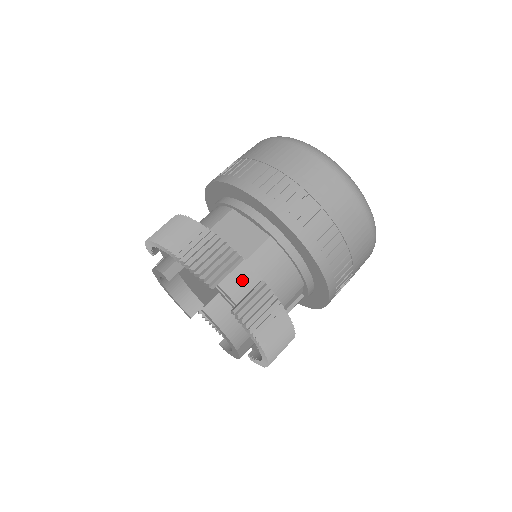
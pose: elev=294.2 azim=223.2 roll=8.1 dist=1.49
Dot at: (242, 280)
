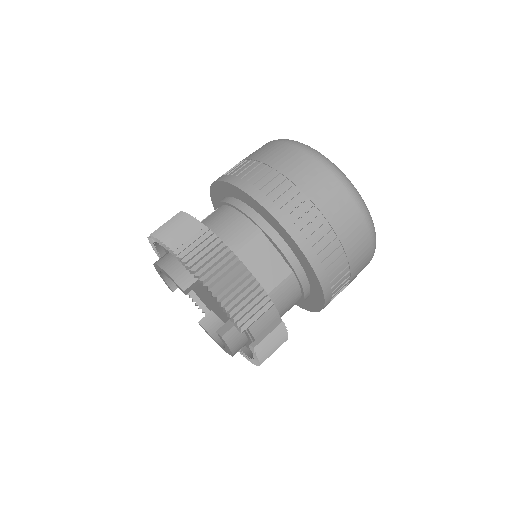
Dot at: (265, 318)
